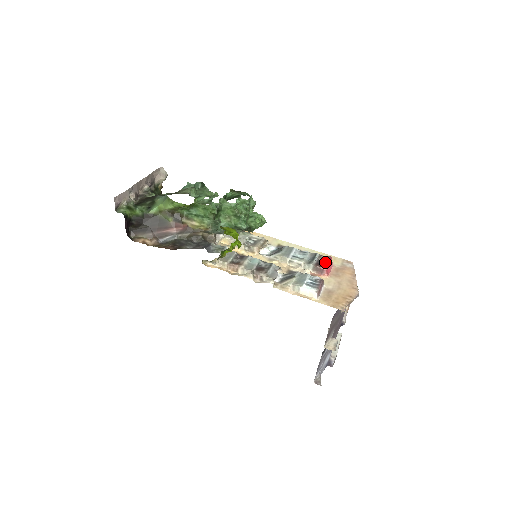
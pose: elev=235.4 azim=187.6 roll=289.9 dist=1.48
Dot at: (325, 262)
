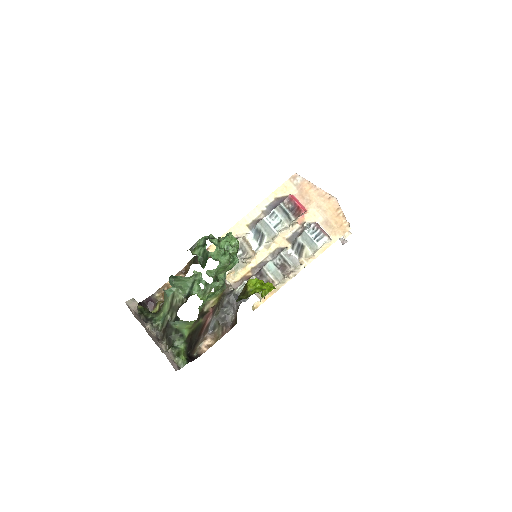
Dot at: (295, 206)
